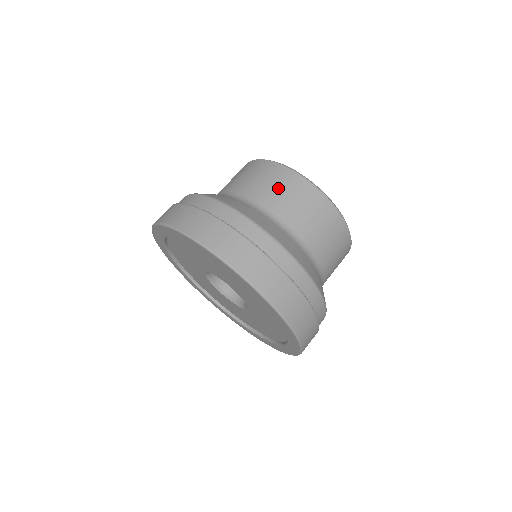
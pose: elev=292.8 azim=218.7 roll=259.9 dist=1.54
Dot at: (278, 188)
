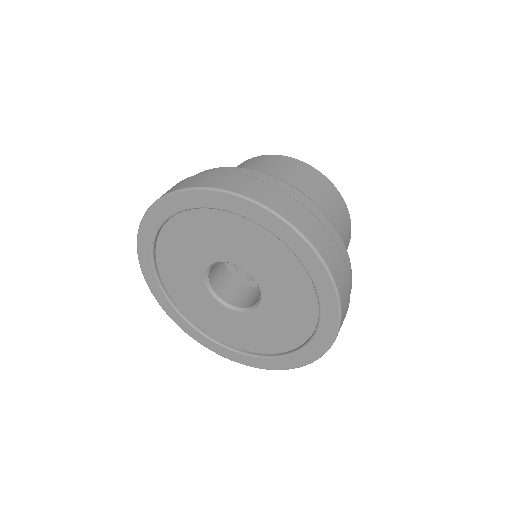
Dot at: occluded
